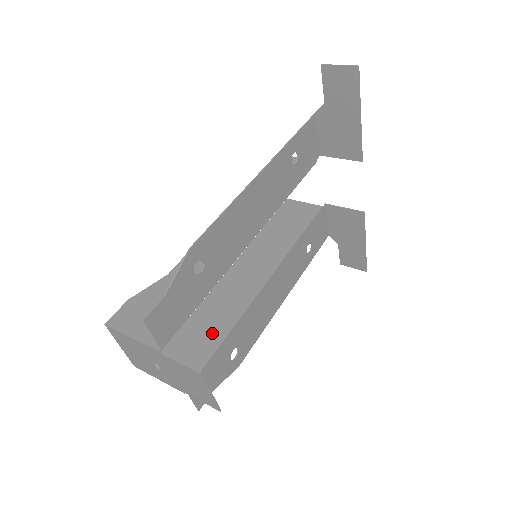
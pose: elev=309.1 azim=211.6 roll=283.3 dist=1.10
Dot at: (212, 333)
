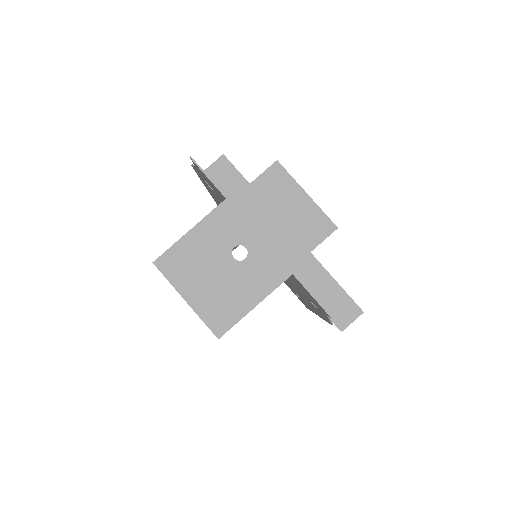
Dot at: occluded
